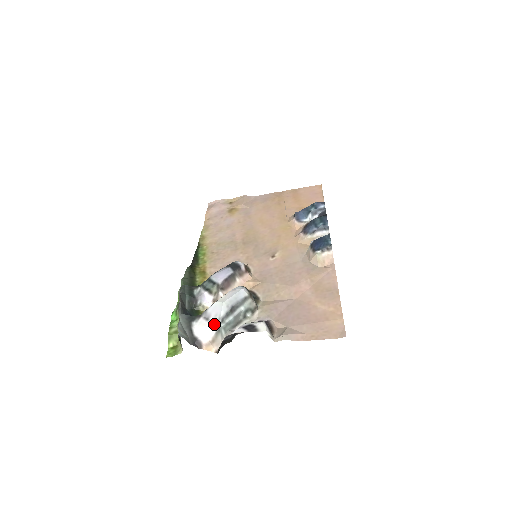
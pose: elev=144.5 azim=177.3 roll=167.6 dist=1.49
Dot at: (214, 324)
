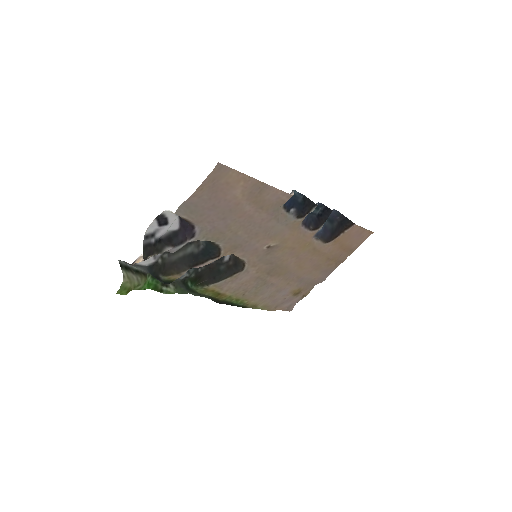
Dot at: occluded
